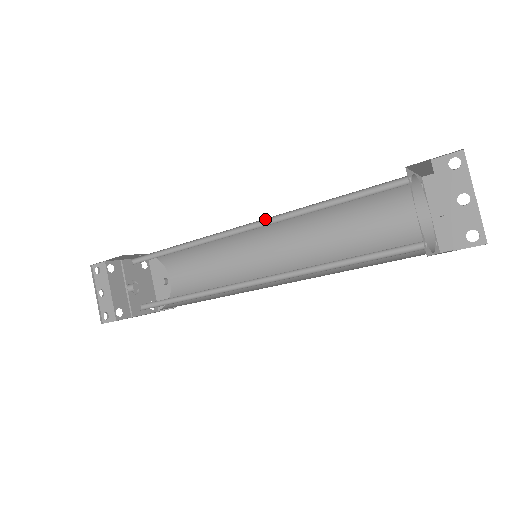
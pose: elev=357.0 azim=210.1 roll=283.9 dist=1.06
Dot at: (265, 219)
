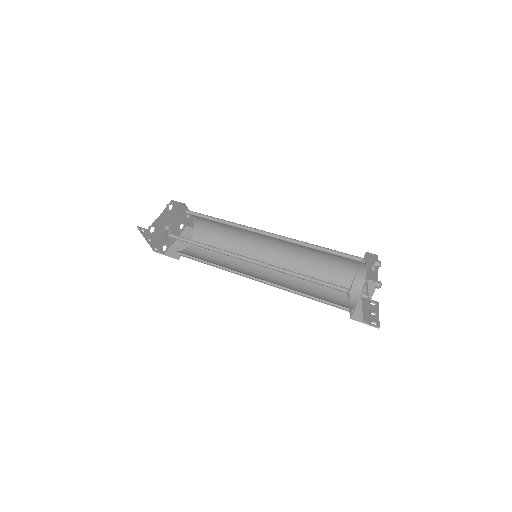
Dot at: (262, 262)
